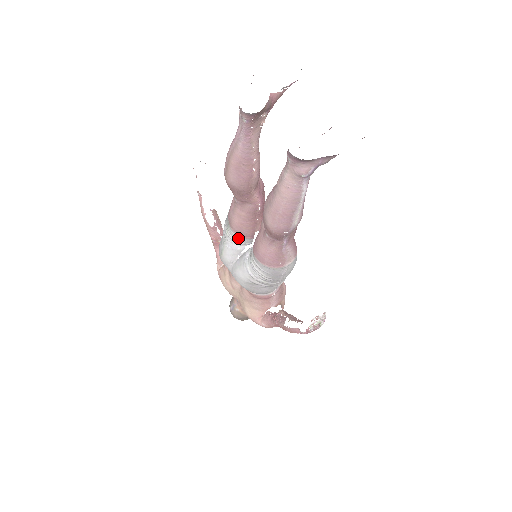
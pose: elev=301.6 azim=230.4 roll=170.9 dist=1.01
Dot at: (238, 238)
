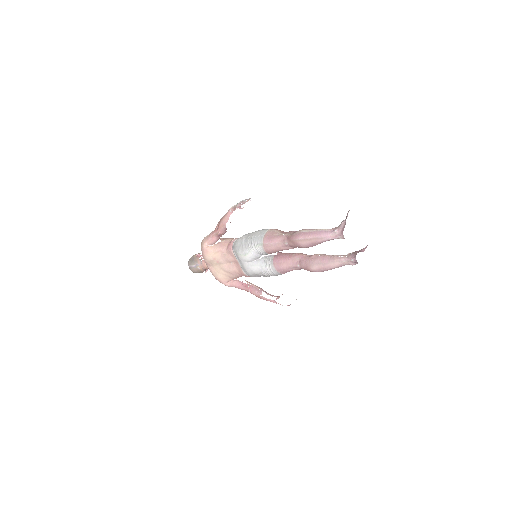
Dot at: (263, 252)
